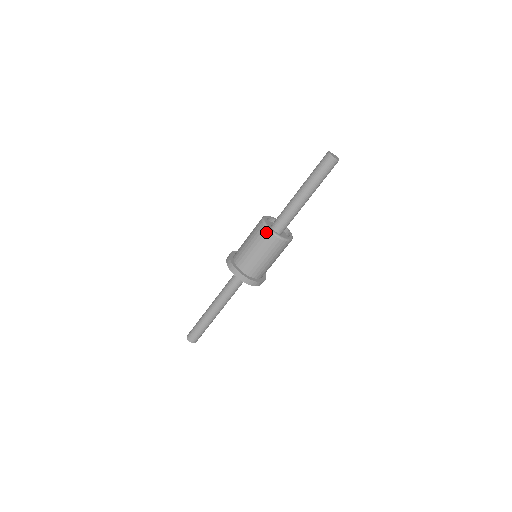
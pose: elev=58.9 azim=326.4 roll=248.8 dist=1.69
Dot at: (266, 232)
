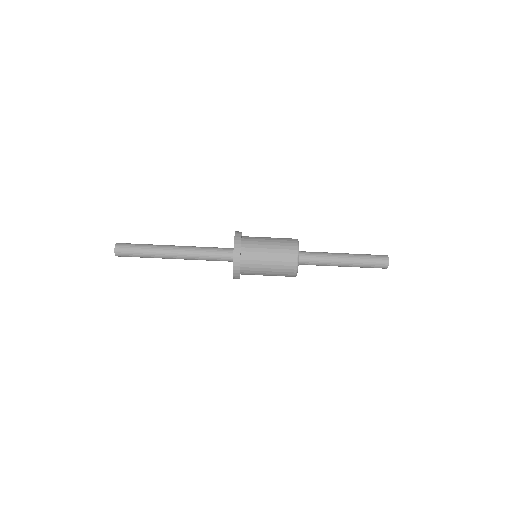
Dot at: (294, 250)
